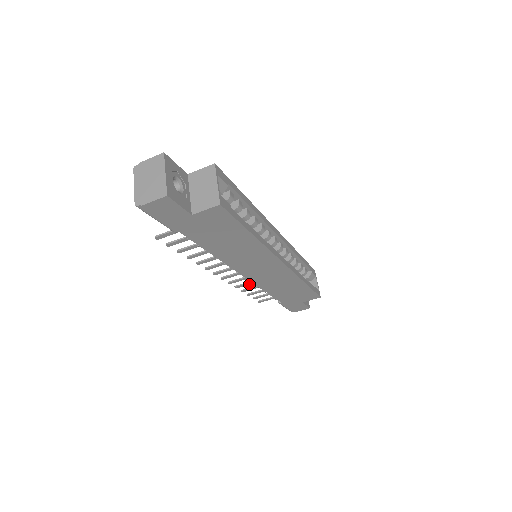
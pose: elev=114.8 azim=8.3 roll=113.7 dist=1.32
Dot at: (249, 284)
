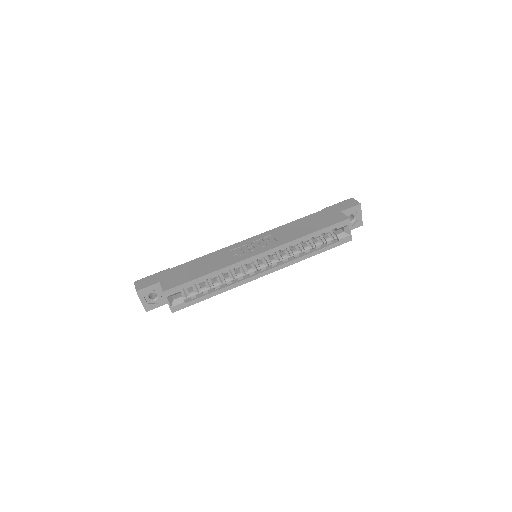
Dot at: occluded
